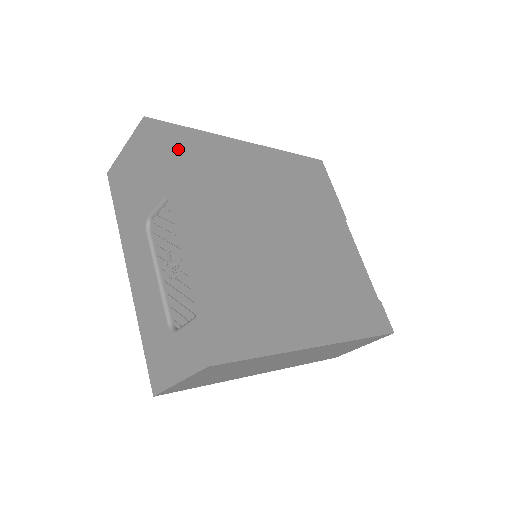
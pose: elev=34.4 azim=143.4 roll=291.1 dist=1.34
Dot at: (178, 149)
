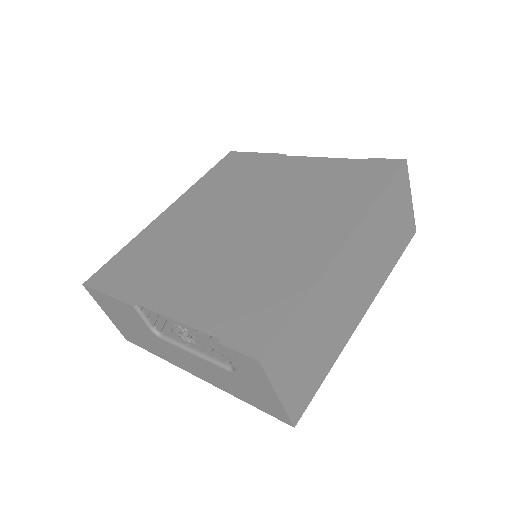
Dot at: (120, 272)
